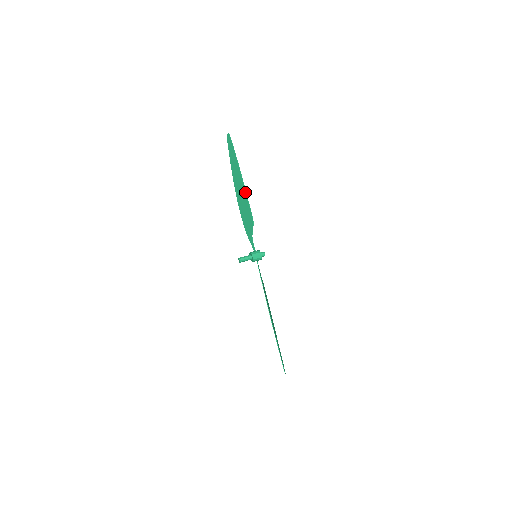
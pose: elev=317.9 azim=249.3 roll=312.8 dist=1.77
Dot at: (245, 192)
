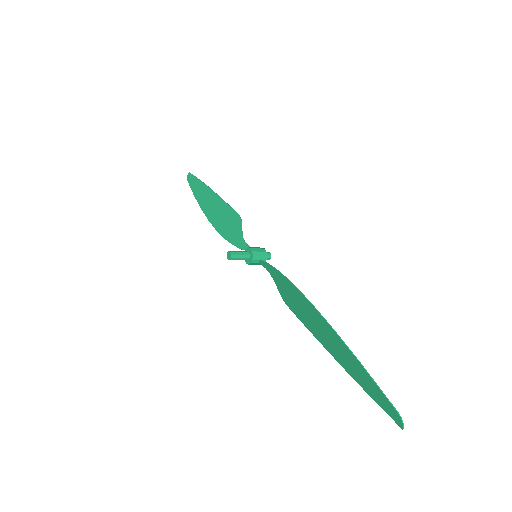
Dot at: (220, 199)
